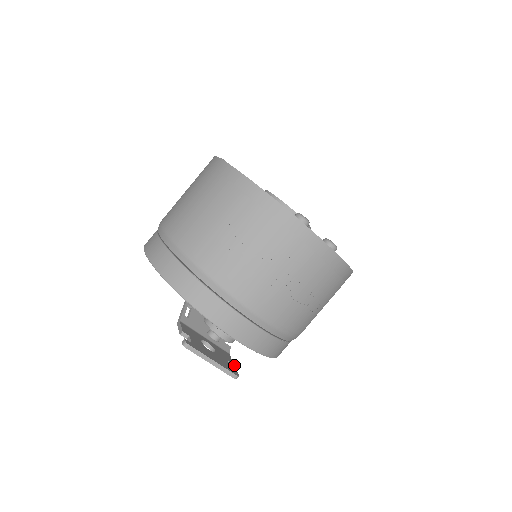
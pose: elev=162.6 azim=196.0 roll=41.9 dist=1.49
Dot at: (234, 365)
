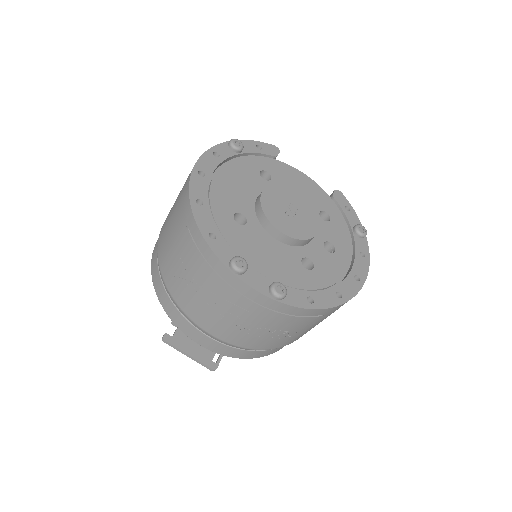
Dot at: occluded
